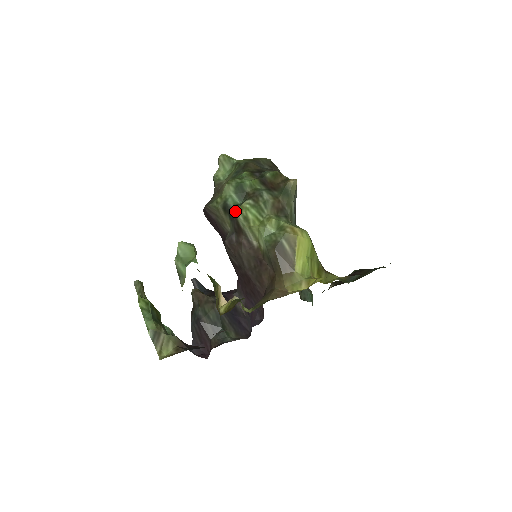
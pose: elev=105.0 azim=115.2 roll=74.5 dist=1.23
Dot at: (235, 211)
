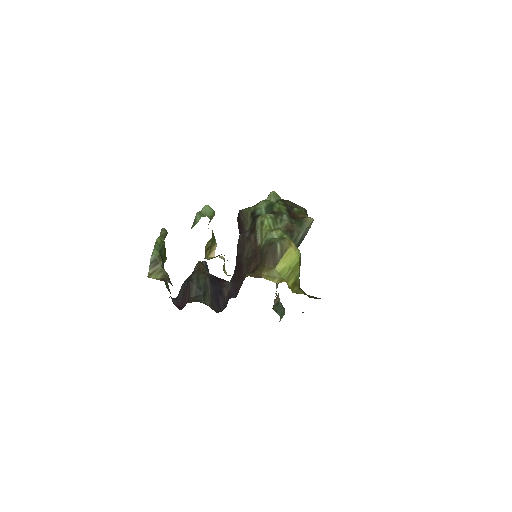
Dot at: (258, 216)
